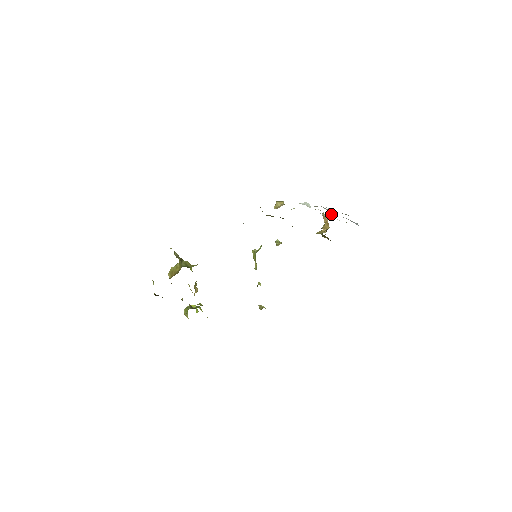
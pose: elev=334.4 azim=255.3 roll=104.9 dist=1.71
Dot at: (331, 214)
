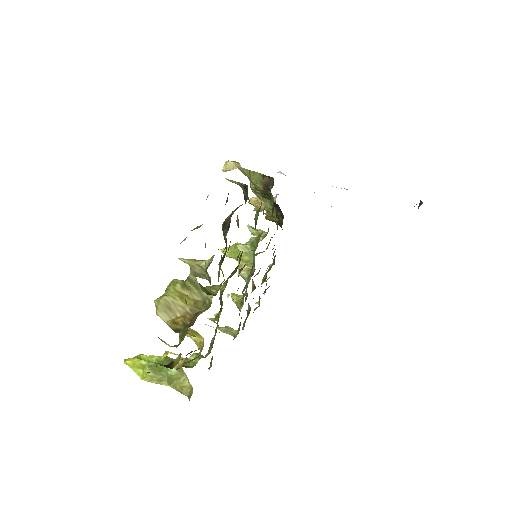
Dot at: occluded
